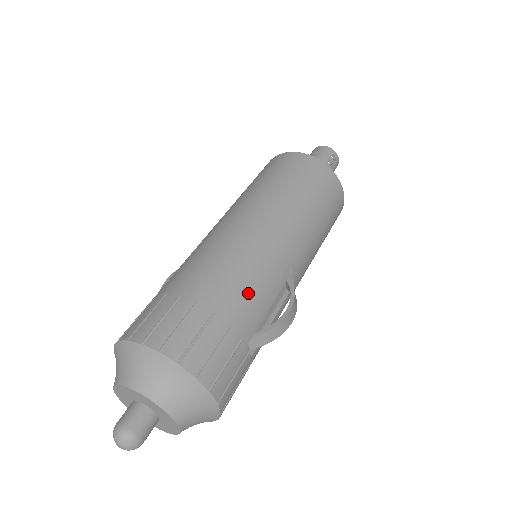
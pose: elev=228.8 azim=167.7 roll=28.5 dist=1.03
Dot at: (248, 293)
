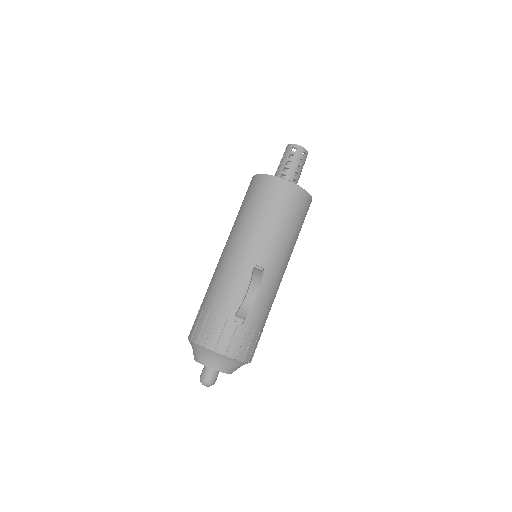
Dot at: (225, 292)
